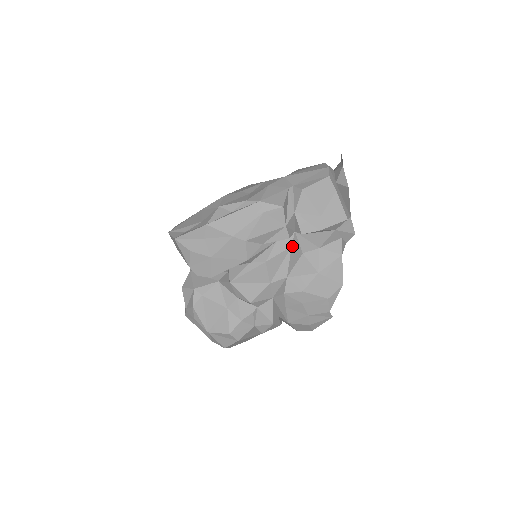
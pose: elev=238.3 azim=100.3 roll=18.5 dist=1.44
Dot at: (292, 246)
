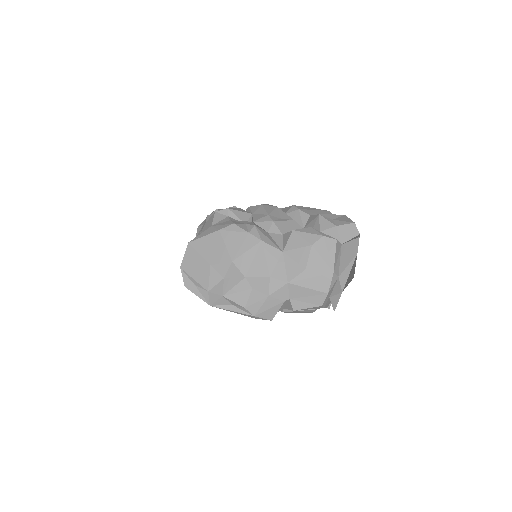
Dot at: occluded
